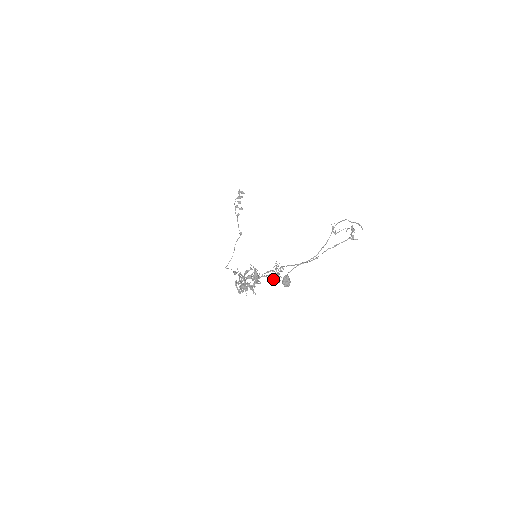
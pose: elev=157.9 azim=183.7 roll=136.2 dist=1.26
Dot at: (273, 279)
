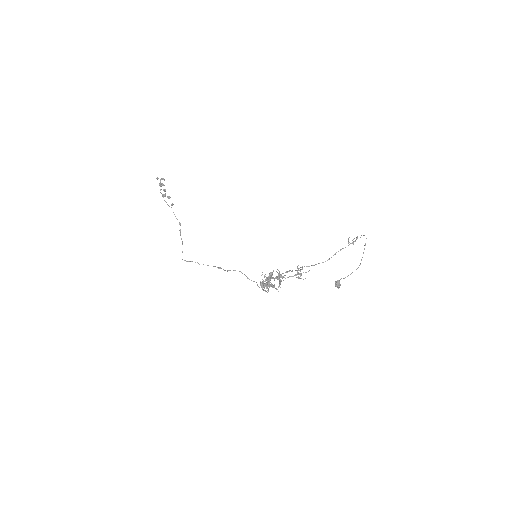
Dot at: (299, 278)
